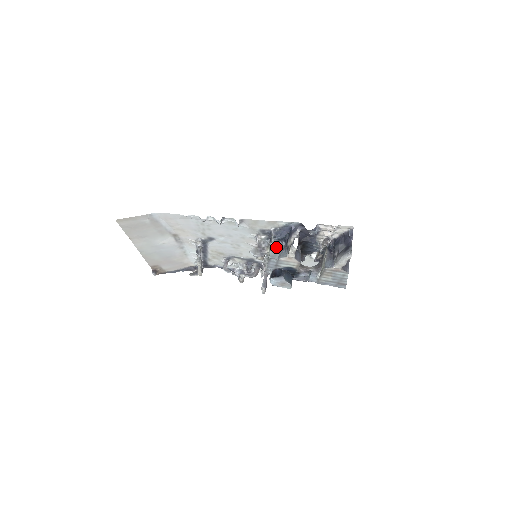
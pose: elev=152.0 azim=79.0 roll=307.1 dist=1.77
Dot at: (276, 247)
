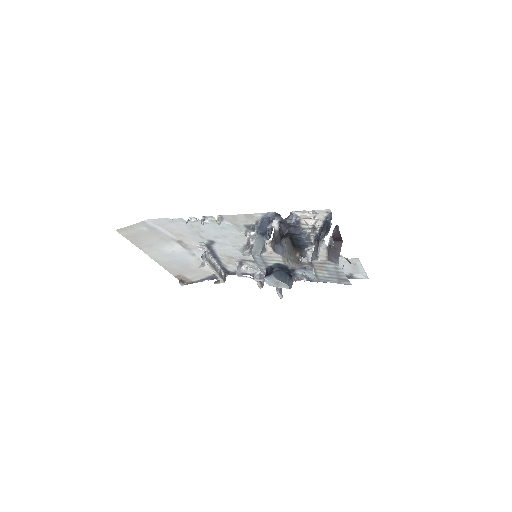
Dot at: (259, 242)
